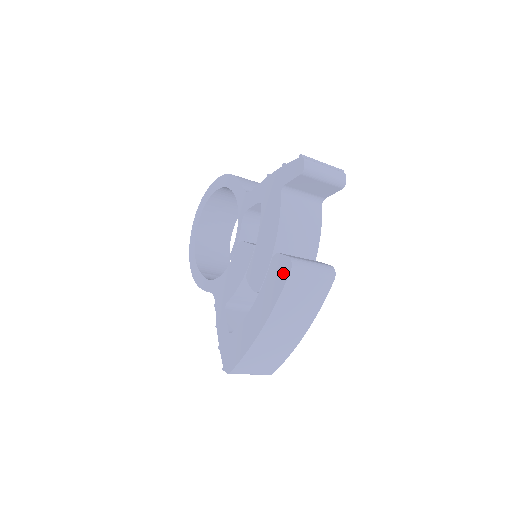
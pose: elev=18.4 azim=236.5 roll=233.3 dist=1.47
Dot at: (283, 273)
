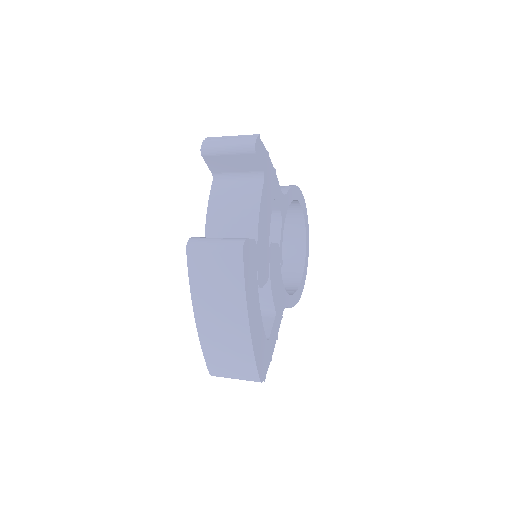
Dot at: occluded
